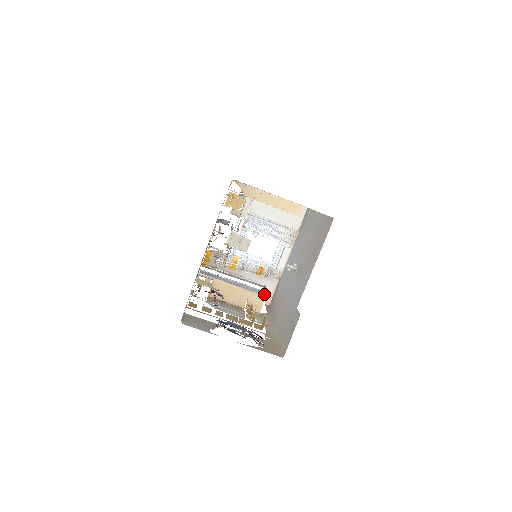
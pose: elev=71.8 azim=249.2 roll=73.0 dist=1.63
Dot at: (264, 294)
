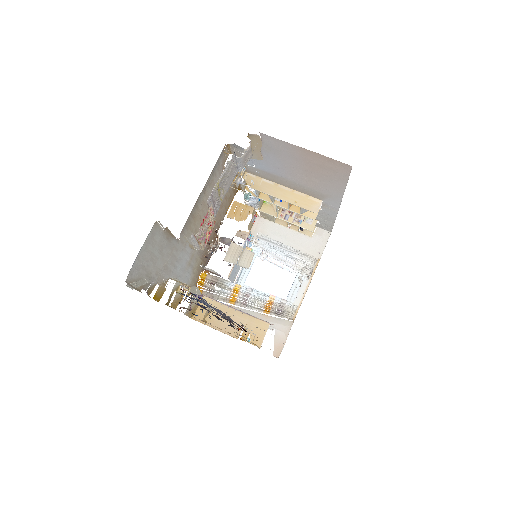
Dot at: (267, 322)
